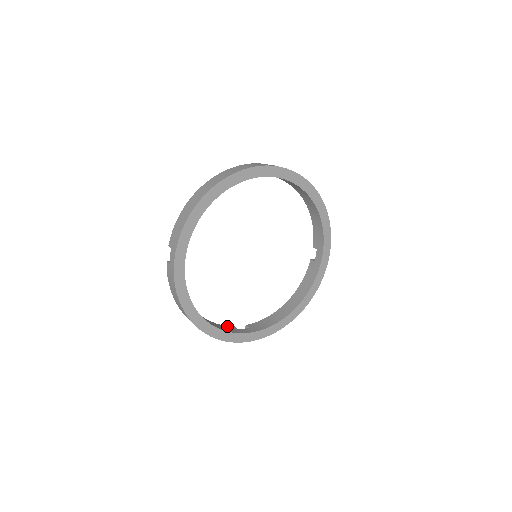
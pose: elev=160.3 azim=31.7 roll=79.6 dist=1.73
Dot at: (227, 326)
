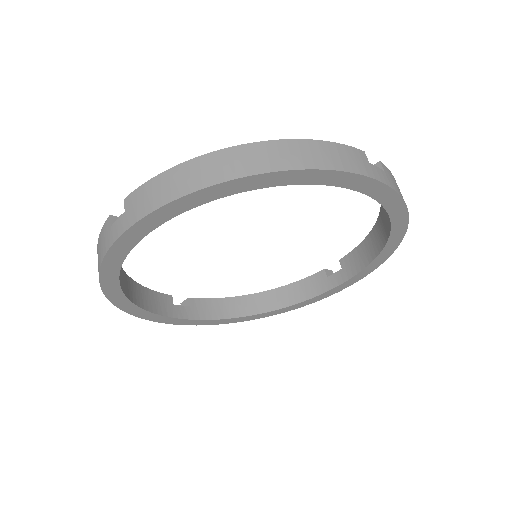
Dot at: (314, 276)
